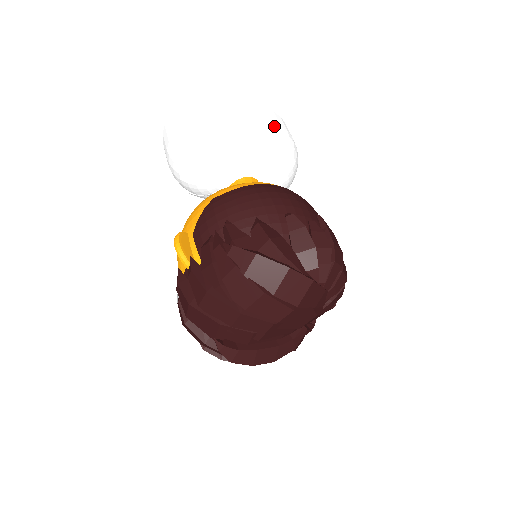
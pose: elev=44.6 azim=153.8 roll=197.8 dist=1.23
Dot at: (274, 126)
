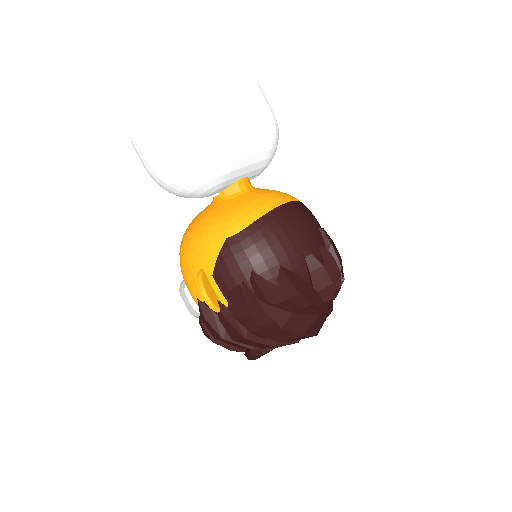
Dot at: (260, 113)
